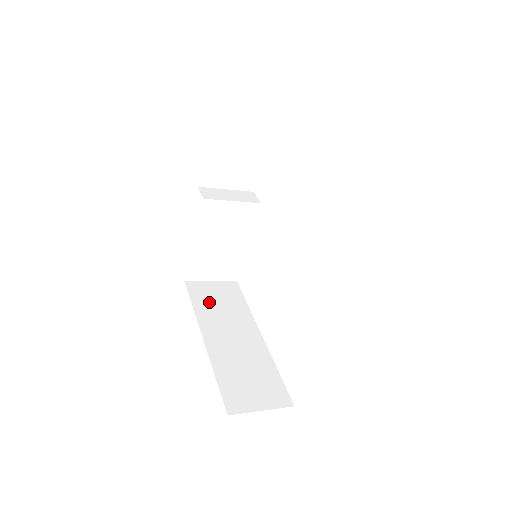
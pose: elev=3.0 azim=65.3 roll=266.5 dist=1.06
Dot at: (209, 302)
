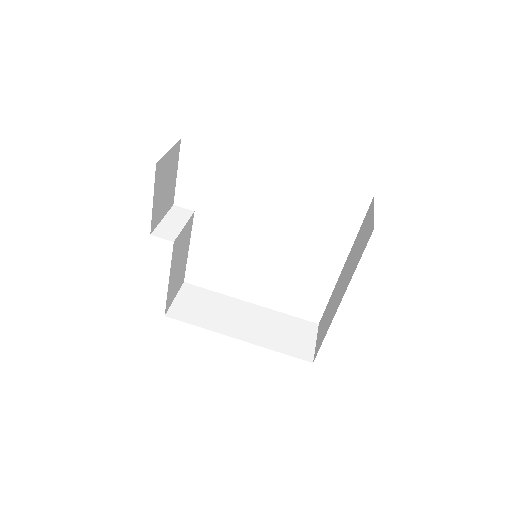
Dot at: (200, 314)
